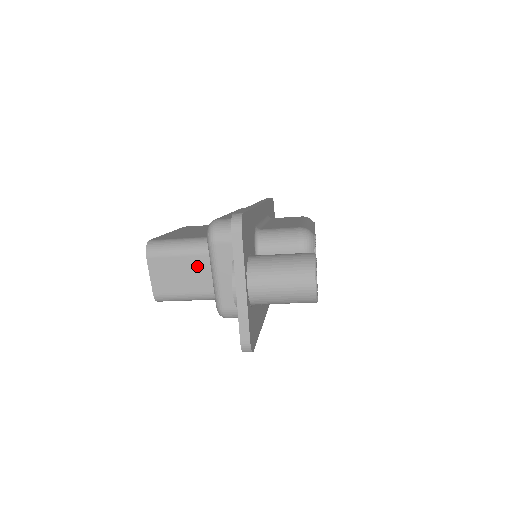
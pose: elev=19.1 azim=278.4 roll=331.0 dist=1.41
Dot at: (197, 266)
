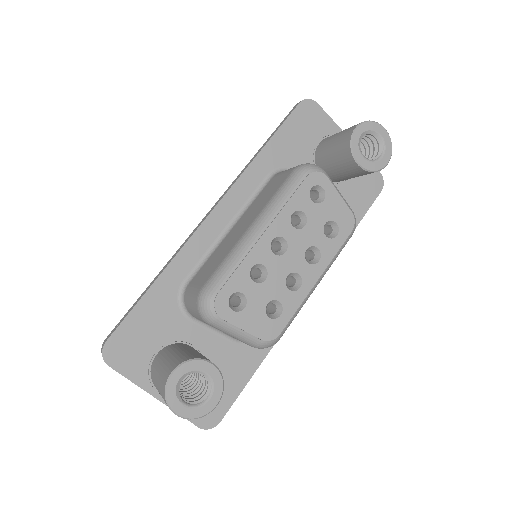
Dot at: occluded
